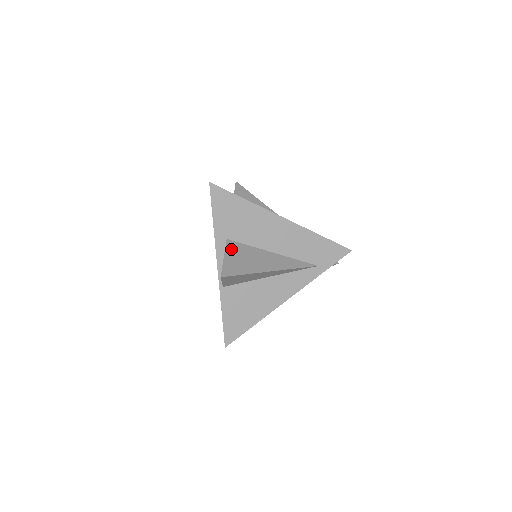
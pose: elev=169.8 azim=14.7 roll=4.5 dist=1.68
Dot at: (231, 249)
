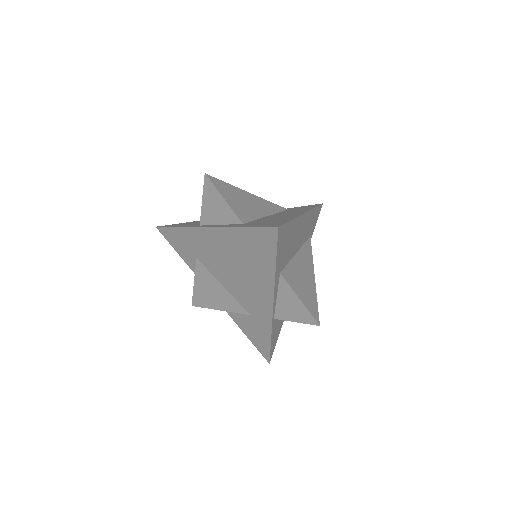
Dot at: (292, 283)
